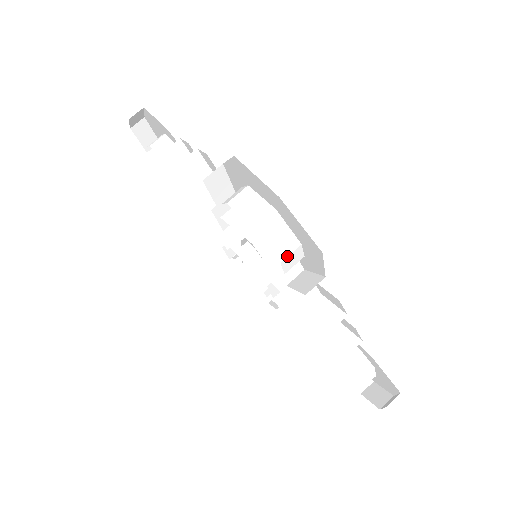
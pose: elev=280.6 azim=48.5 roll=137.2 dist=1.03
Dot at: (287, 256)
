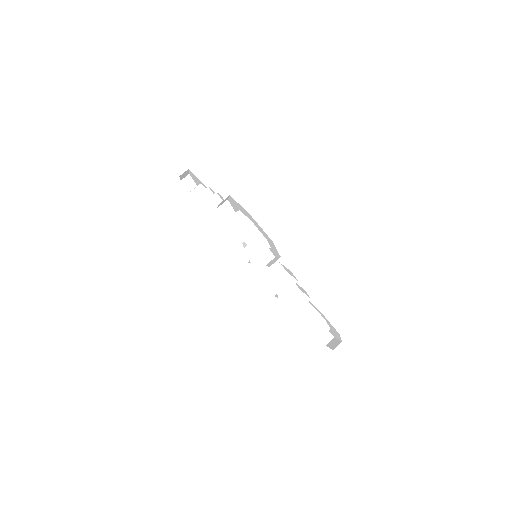
Dot at: (259, 245)
